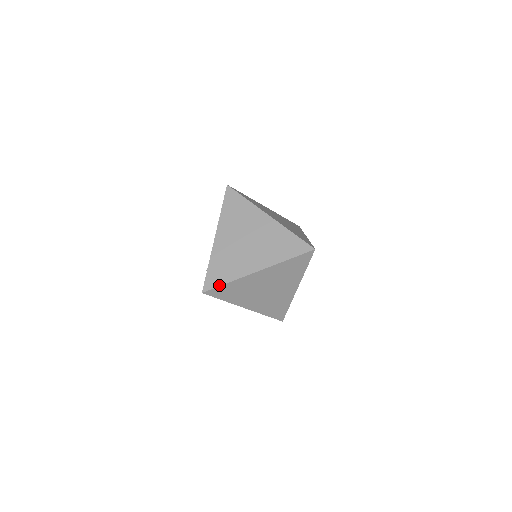
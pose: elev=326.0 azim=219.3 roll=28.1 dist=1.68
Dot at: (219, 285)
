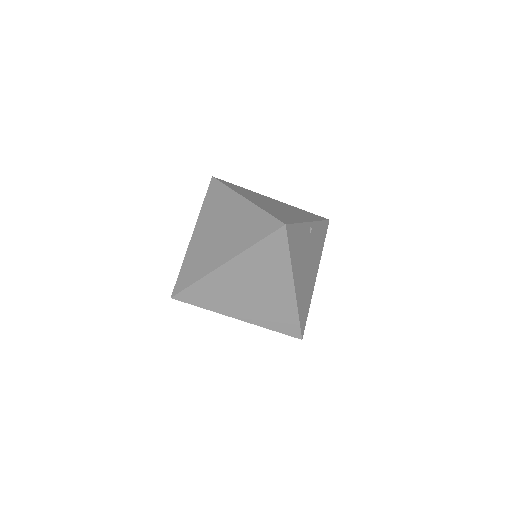
Dot at: (186, 286)
